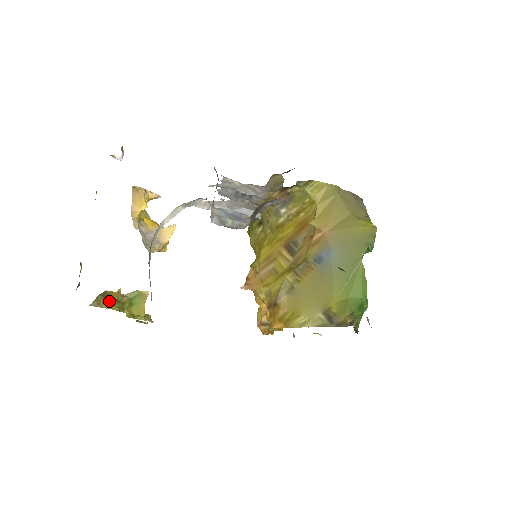
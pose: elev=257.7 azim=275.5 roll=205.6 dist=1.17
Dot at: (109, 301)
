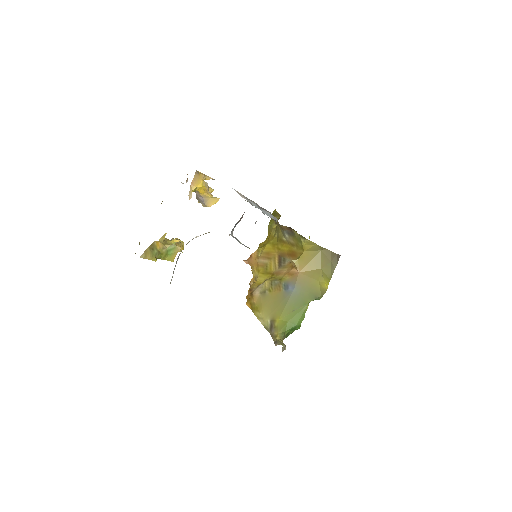
Dot at: (153, 254)
